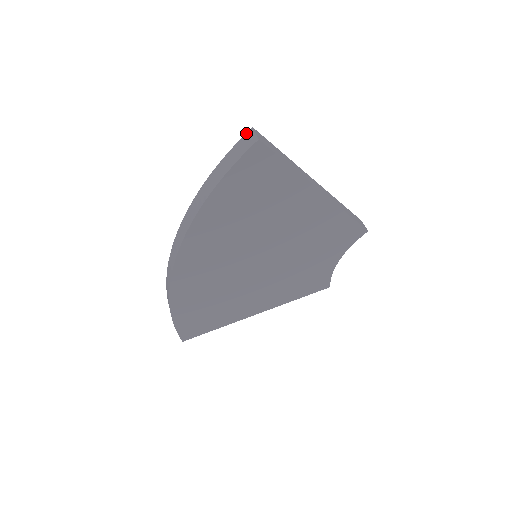
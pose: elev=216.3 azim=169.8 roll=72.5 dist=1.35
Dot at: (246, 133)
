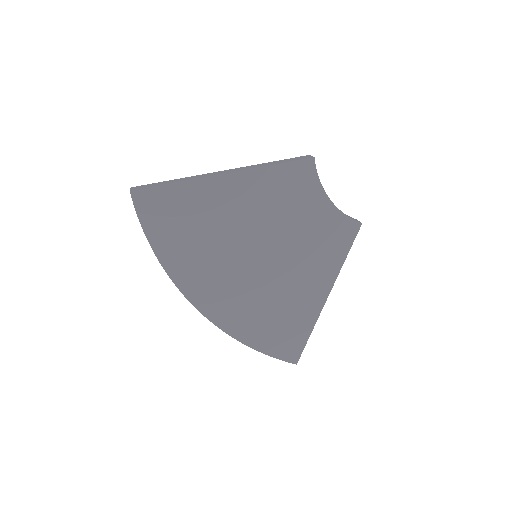
Dot at: occluded
